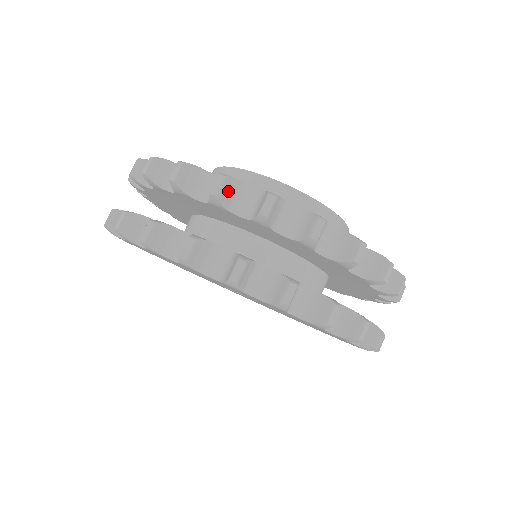
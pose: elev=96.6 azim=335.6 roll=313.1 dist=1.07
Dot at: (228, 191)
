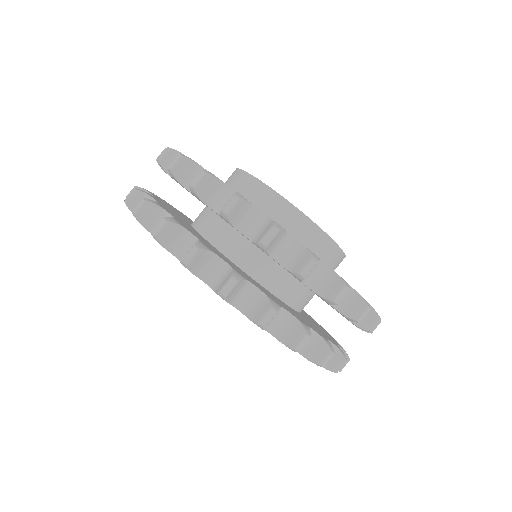
Dot at: (184, 169)
